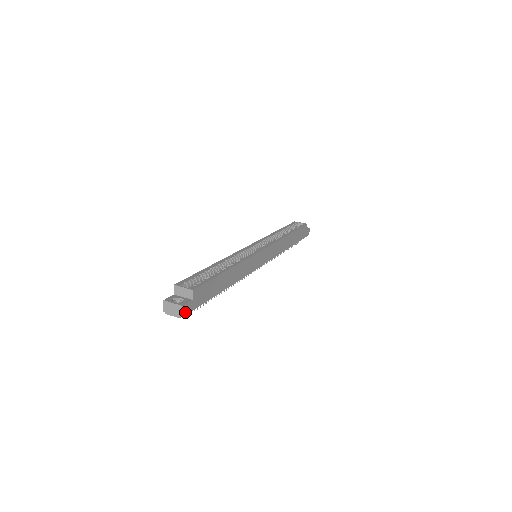
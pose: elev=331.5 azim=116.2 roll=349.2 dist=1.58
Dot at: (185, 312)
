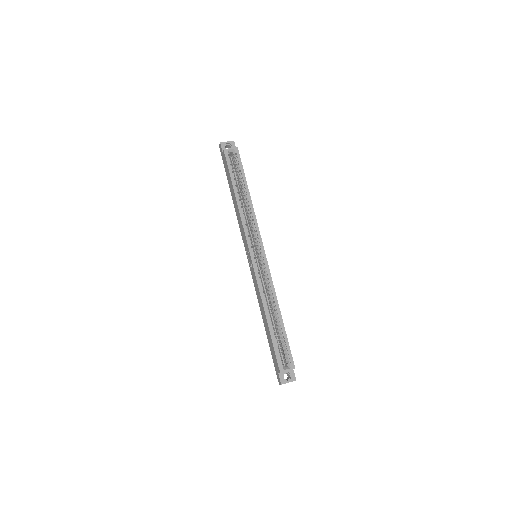
Dot at: occluded
